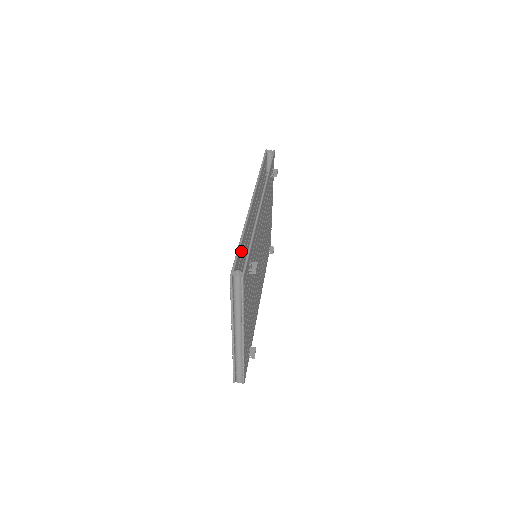
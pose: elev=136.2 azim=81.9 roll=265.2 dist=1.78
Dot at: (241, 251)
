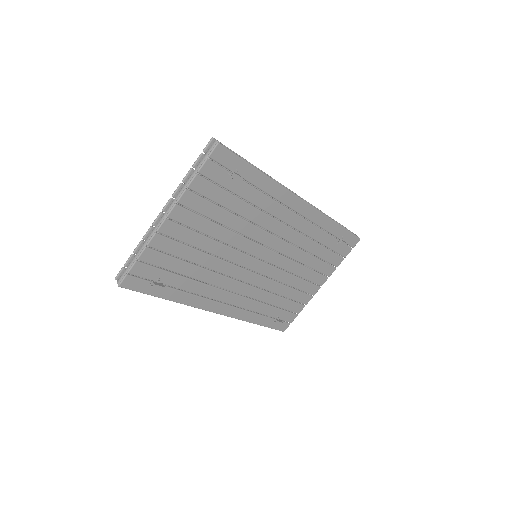
Dot at: occluded
